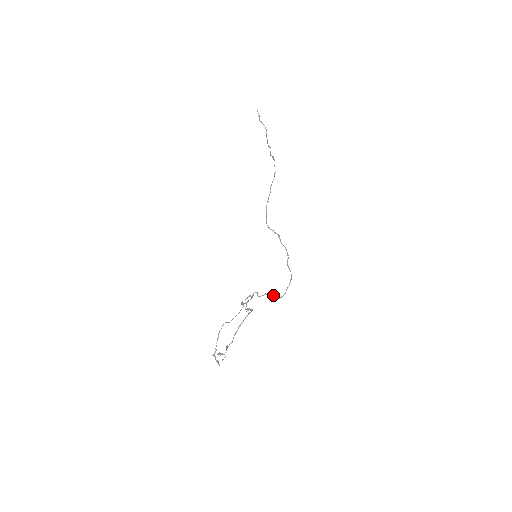
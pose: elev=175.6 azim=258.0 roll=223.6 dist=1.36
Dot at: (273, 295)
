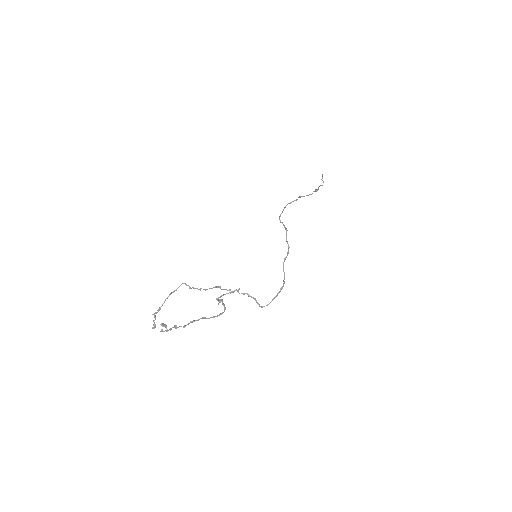
Dot at: (255, 298)
